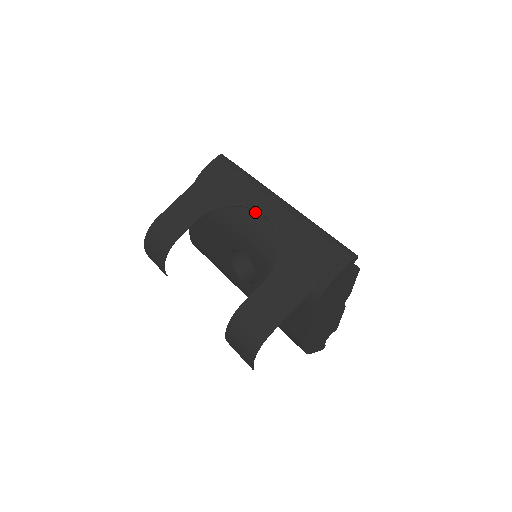
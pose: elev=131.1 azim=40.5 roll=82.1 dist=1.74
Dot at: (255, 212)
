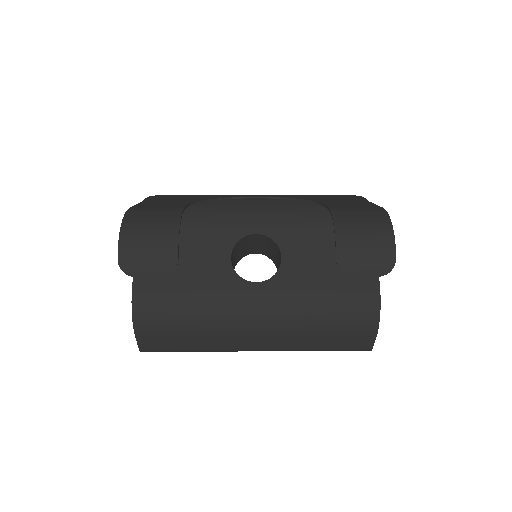
Dot at: (244, 199)
